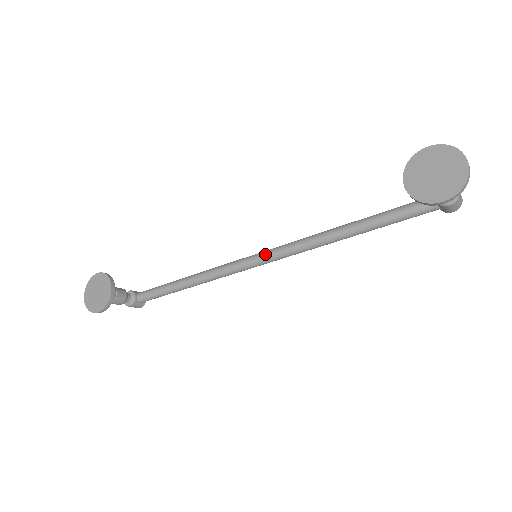
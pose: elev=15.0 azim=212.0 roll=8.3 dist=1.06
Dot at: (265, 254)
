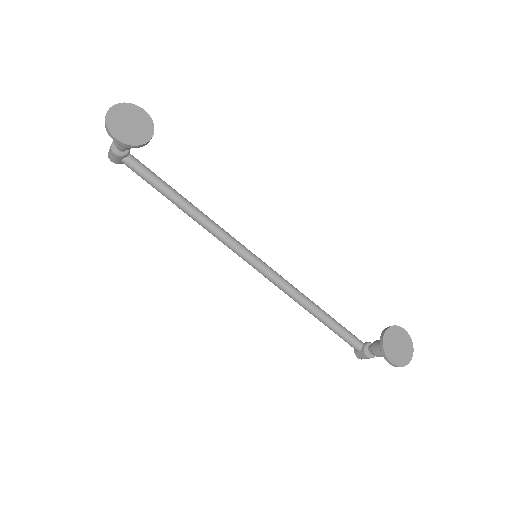
Dot at: (260, 261)
